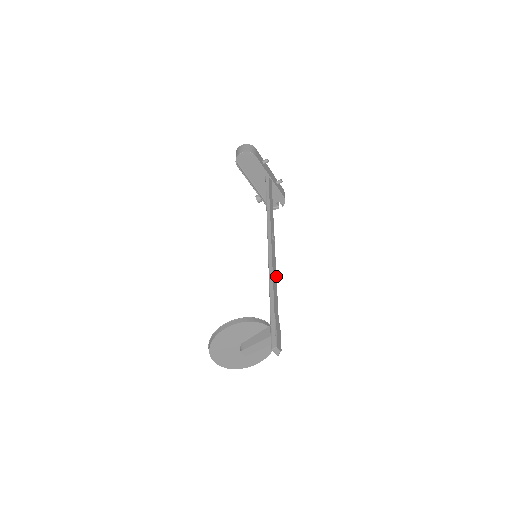
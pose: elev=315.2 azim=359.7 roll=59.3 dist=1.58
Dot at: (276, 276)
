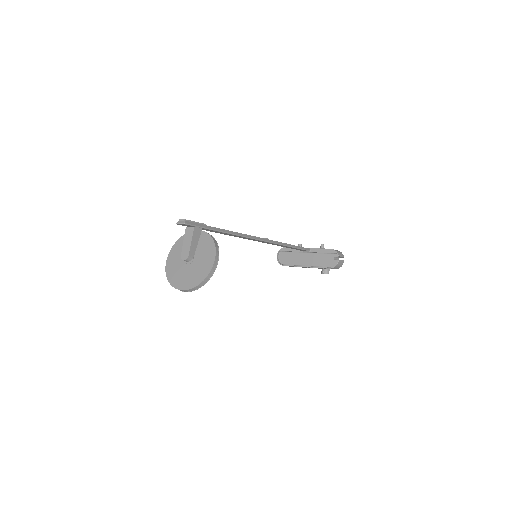
Dot at: (240, 233)
